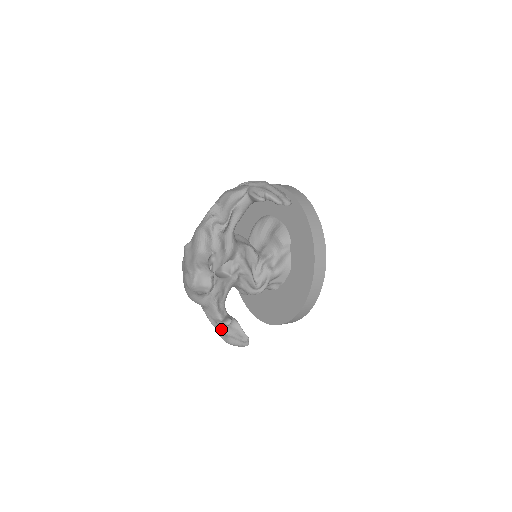
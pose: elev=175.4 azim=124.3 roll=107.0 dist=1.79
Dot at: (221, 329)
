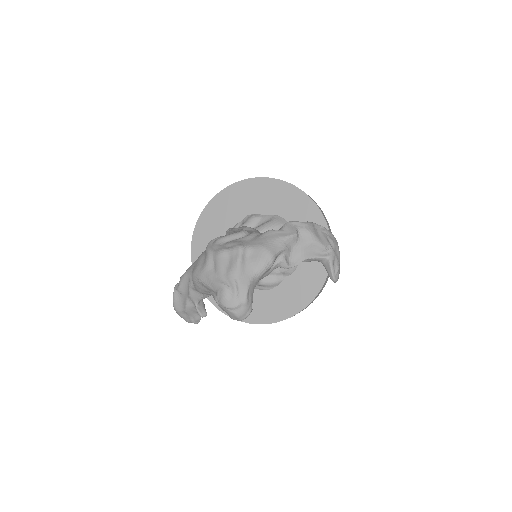
Dot at: (184, 302)
